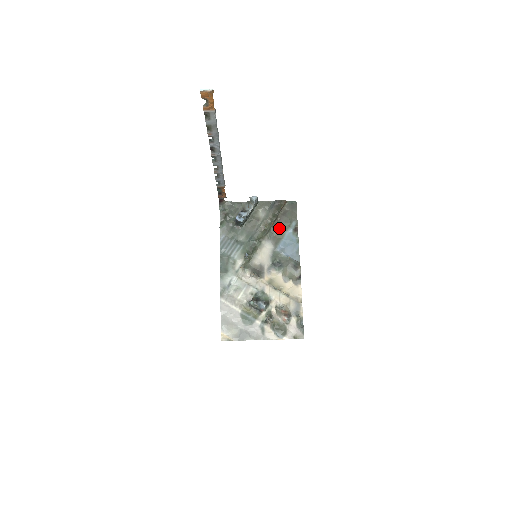
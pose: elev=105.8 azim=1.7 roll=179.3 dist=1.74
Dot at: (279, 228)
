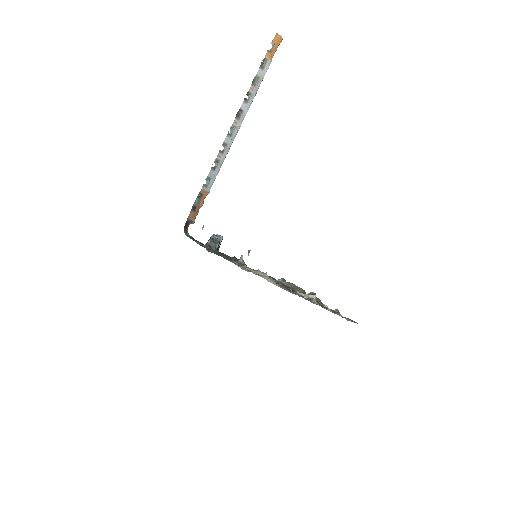
Dot at: occluded
